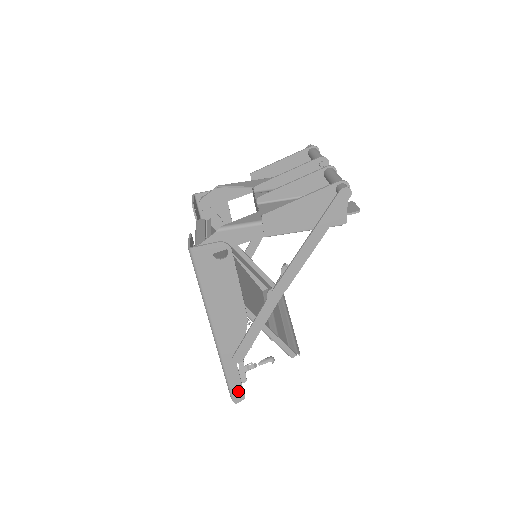
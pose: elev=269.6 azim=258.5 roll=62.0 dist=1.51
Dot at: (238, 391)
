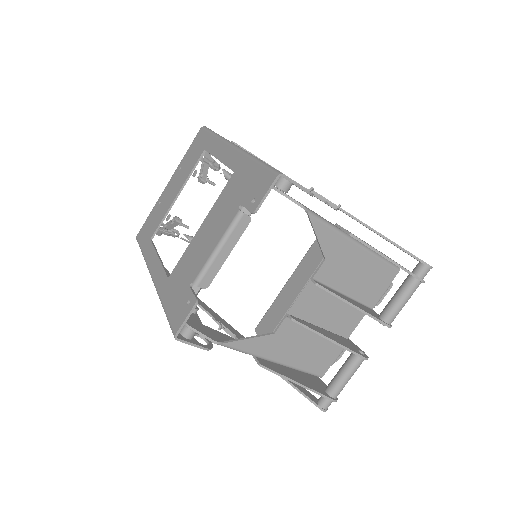
Dot at: occluded
